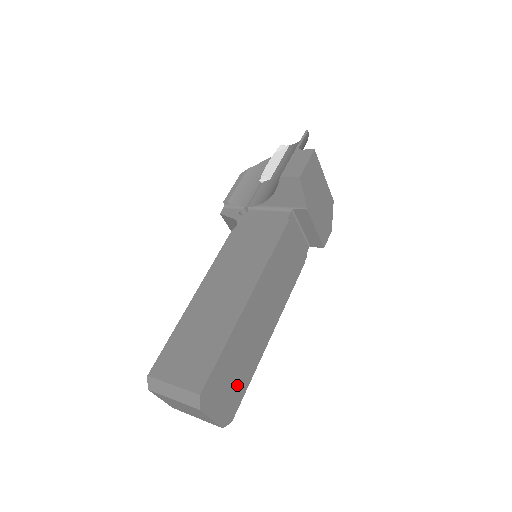
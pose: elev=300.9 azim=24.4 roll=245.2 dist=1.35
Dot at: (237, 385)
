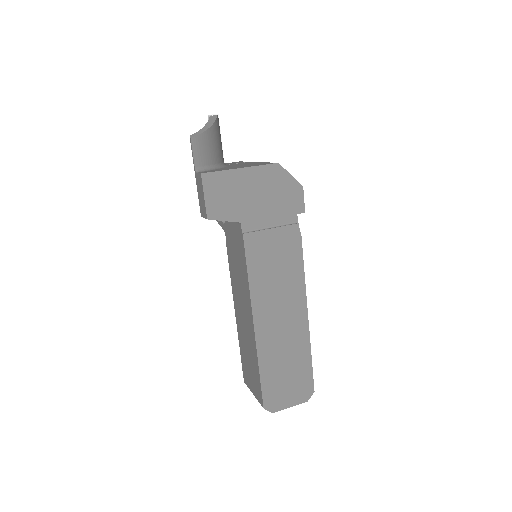
Dot at: (298, 373)
